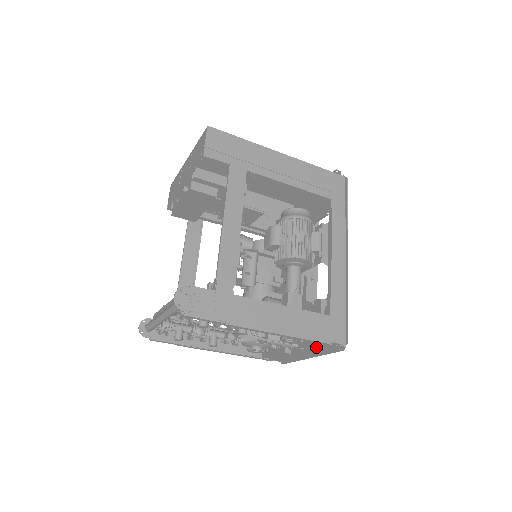
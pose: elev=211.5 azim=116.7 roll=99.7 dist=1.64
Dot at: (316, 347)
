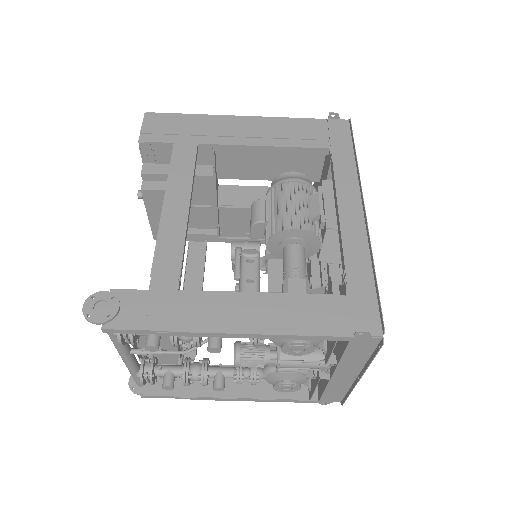
Dot at: (344, 352)
